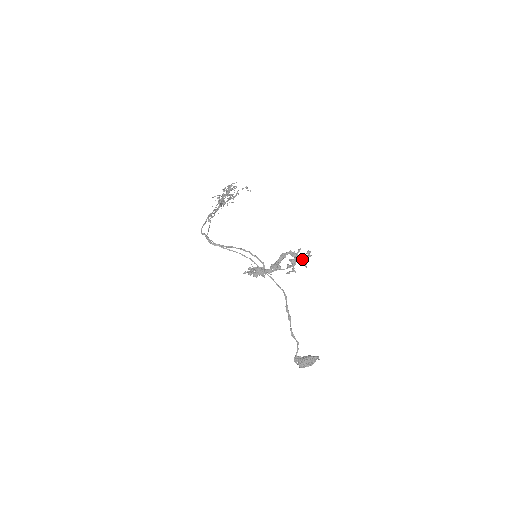
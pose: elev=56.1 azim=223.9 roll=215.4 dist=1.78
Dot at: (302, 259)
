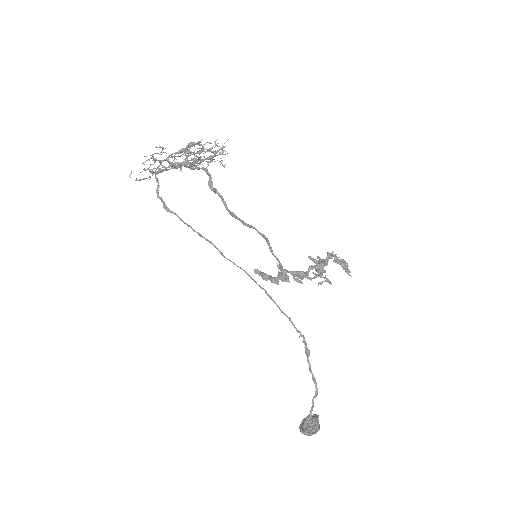
Dot at: occluded
